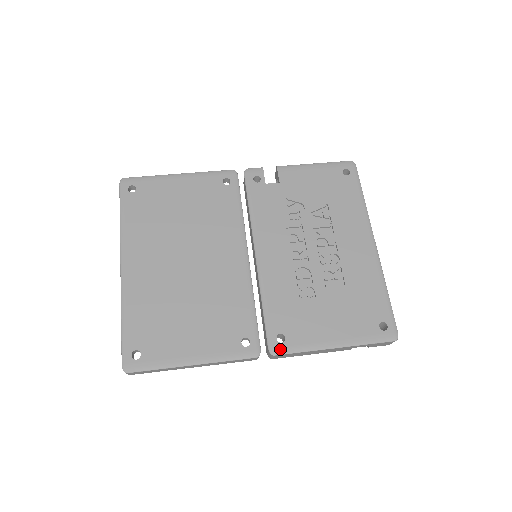
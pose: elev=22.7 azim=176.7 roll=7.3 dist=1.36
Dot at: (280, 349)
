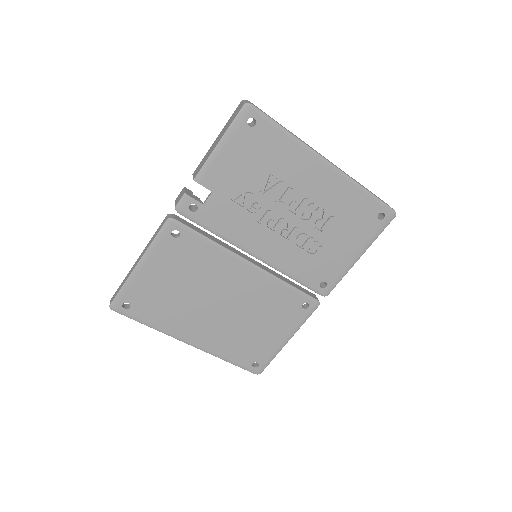
Dot at: (328, 290)
